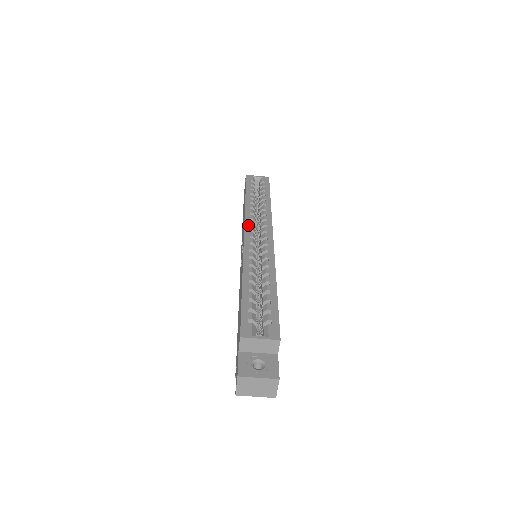
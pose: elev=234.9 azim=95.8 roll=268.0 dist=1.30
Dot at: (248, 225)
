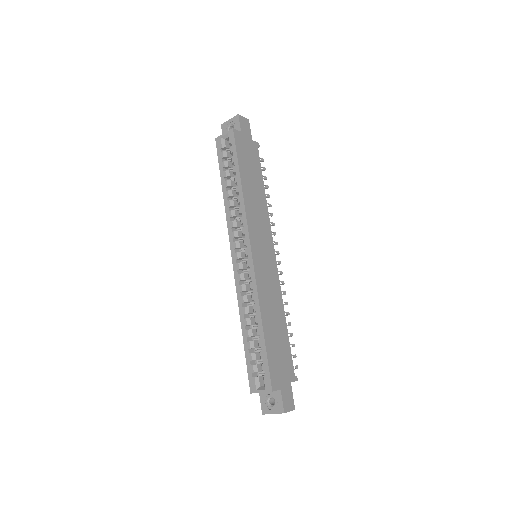
Dot at: (232, 242)
